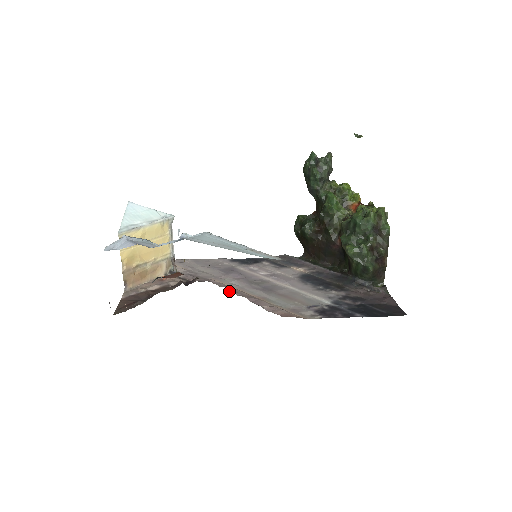
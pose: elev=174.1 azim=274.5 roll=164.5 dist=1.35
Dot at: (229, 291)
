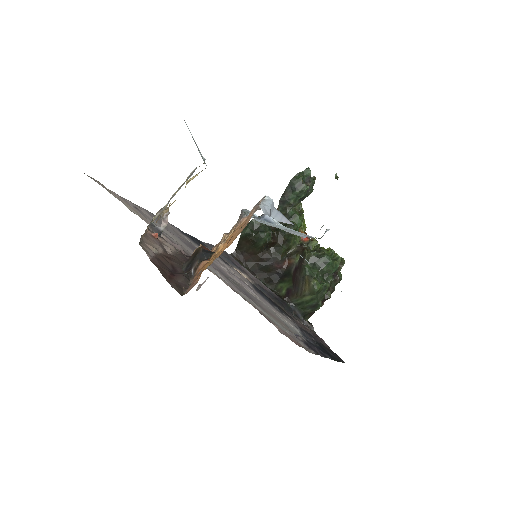
Dot at: (232, 289)
